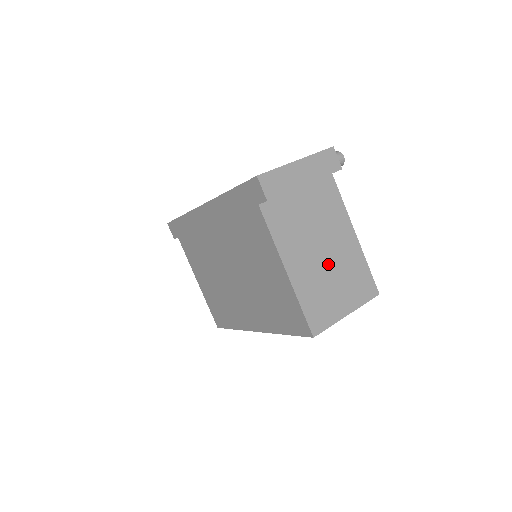
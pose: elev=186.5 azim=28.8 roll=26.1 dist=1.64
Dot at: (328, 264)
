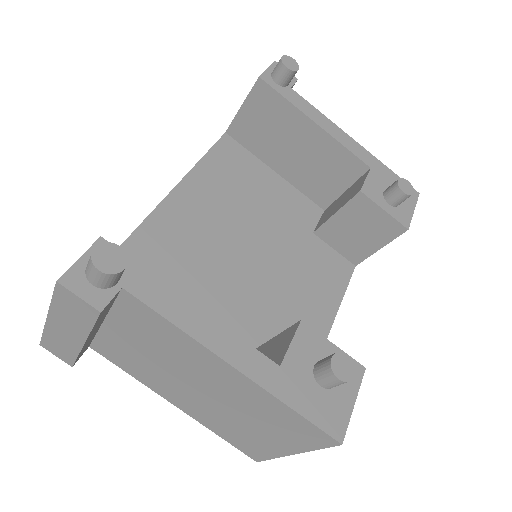
Dot at: (219, 402)
